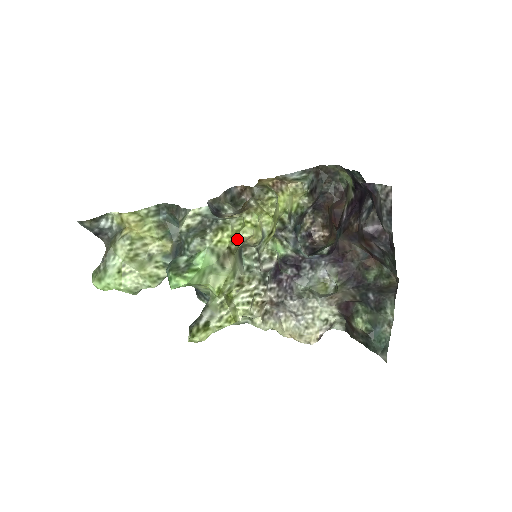
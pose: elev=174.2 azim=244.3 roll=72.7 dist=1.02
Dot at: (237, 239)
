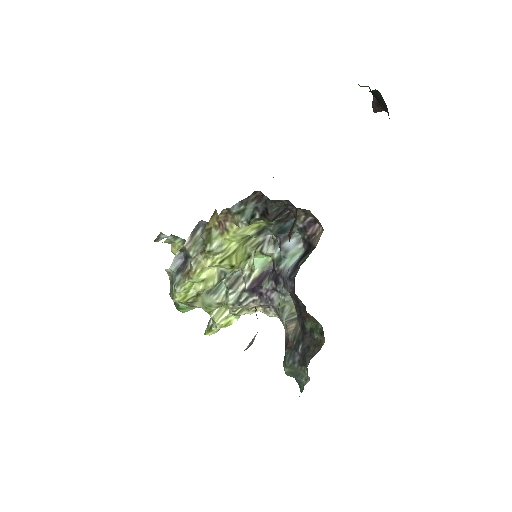
Dot at: (189, 296)
